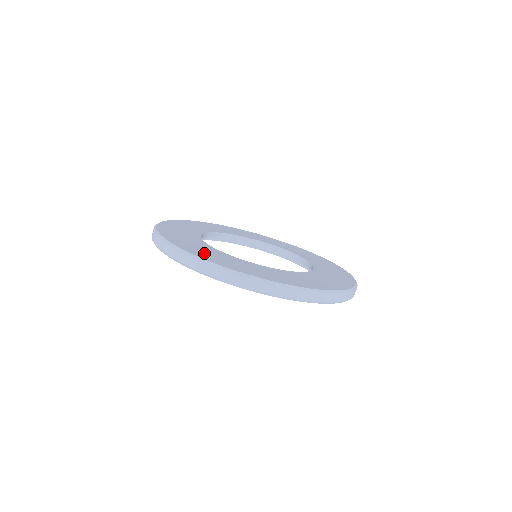
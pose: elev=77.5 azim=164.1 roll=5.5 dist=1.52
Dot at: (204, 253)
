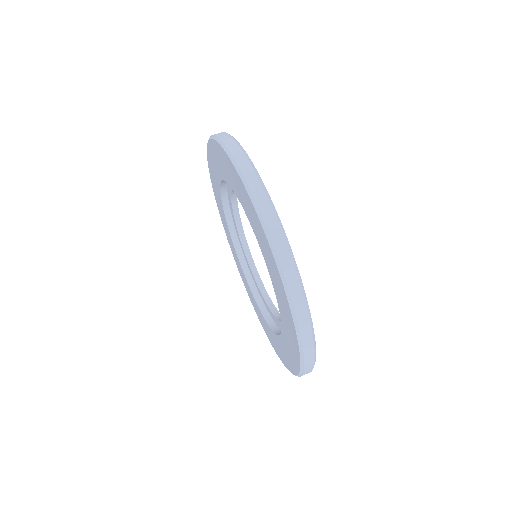
Dot at: occluded
